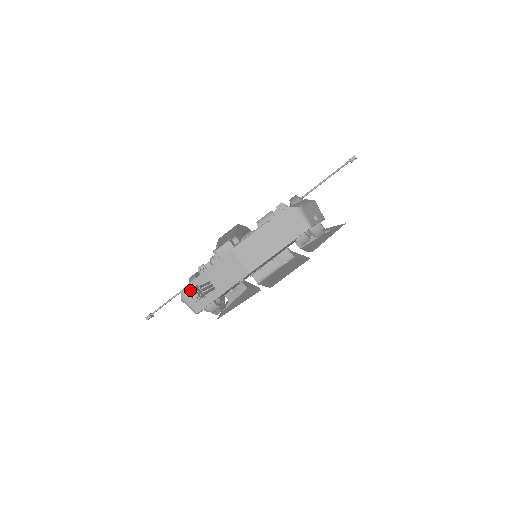
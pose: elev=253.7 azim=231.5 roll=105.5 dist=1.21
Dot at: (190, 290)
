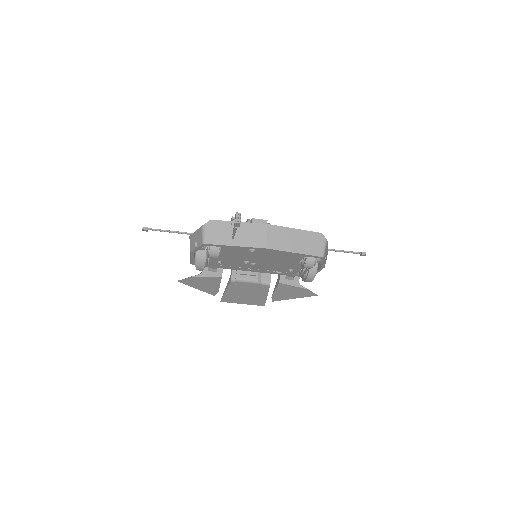
Dot at: (238, 213)
